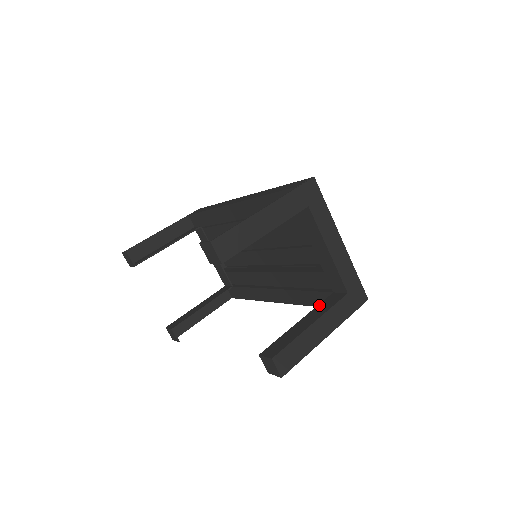
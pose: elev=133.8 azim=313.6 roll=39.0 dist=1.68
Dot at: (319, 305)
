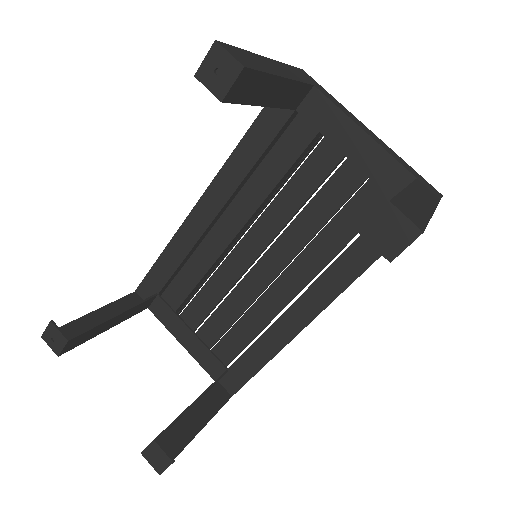
Dot at: occluded
